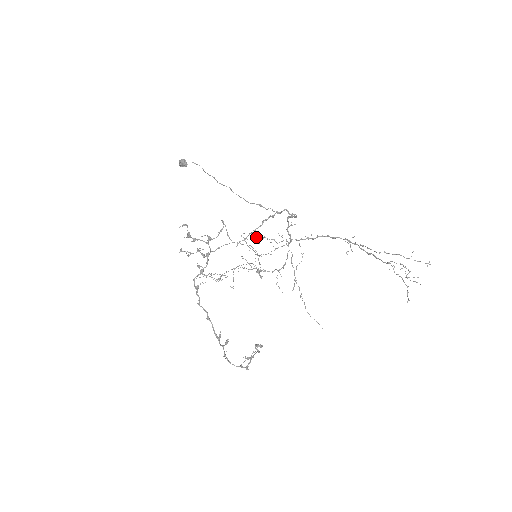
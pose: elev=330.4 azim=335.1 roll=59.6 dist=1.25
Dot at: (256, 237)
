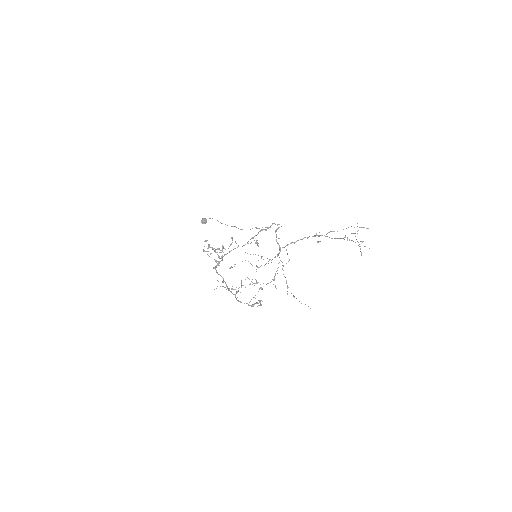
Dot at: occluded
